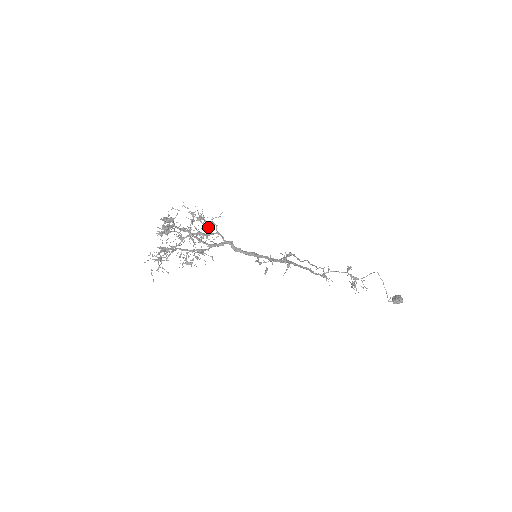
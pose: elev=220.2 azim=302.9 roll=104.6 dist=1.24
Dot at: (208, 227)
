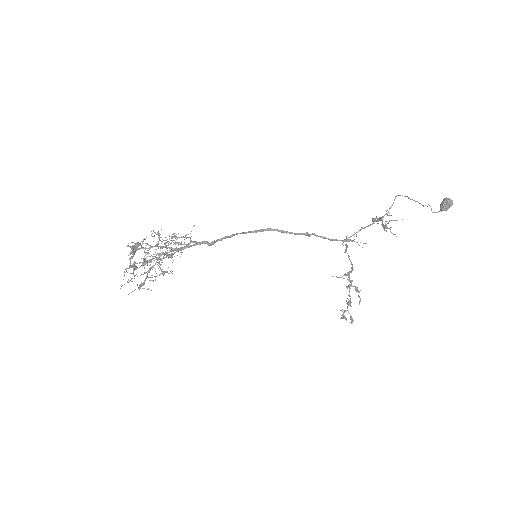
Dot at: occluded
